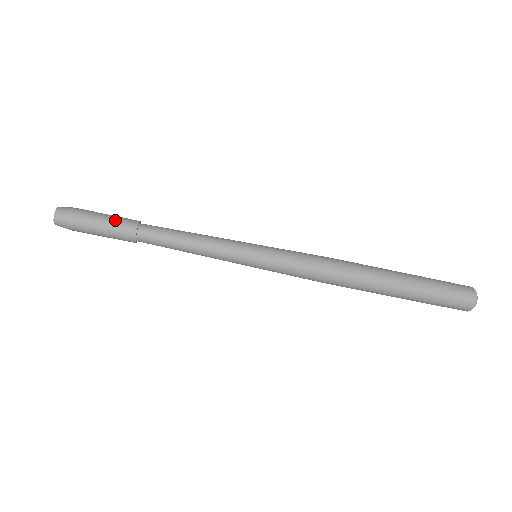
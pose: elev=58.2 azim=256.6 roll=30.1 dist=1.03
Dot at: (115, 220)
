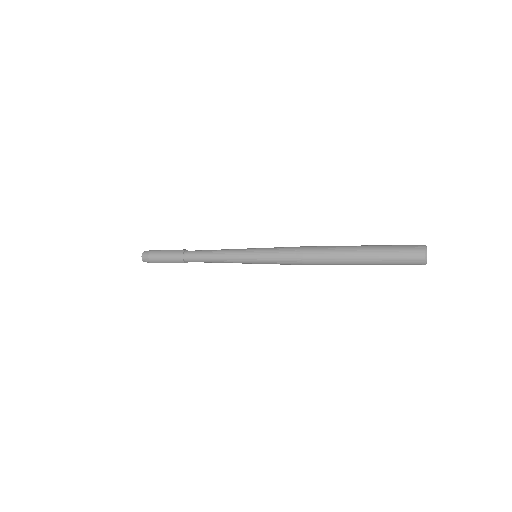
Dot at: (171, 253)
